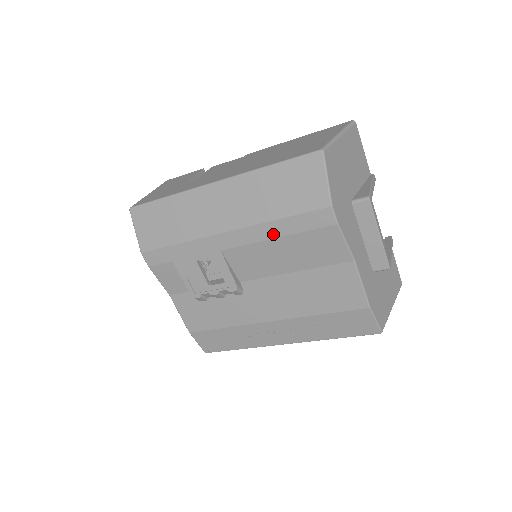
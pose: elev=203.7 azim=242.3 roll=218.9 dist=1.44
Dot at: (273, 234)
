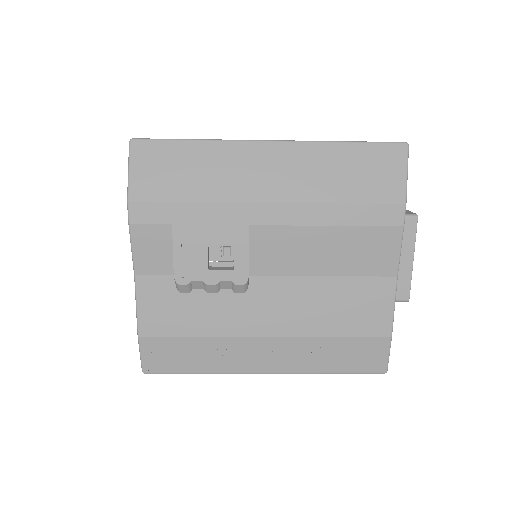
Dot at: (326, 220)
